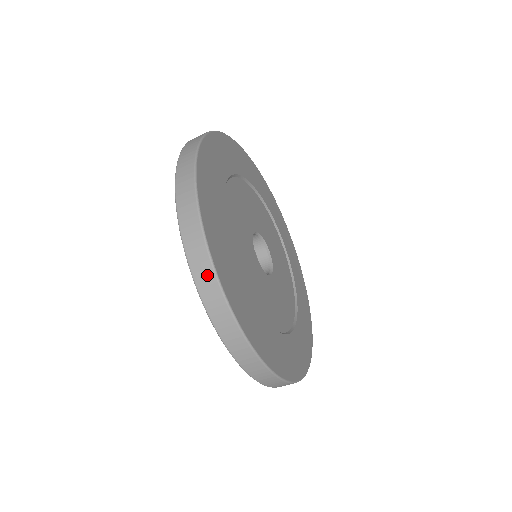
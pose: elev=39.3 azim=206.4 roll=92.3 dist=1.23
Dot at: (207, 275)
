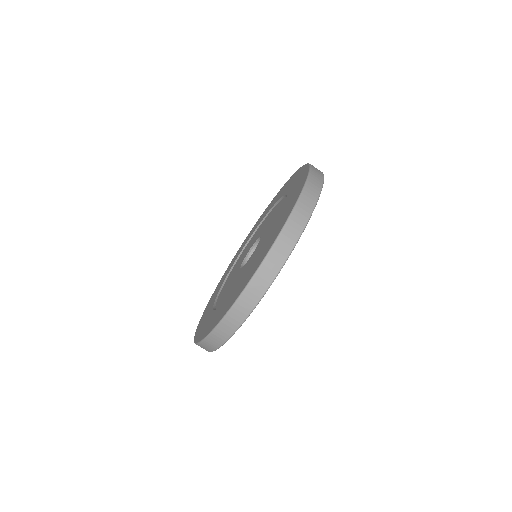
Dot at: (229, 330)
